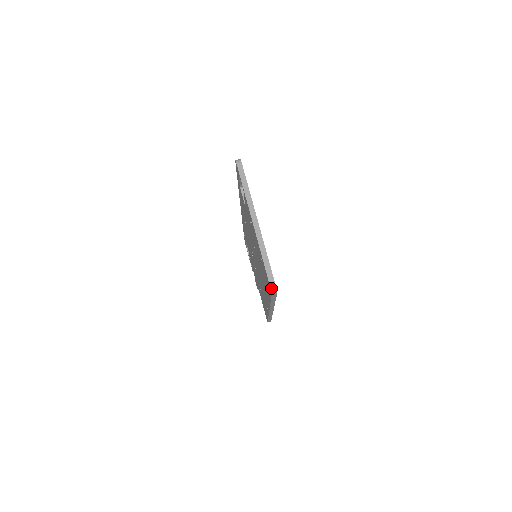
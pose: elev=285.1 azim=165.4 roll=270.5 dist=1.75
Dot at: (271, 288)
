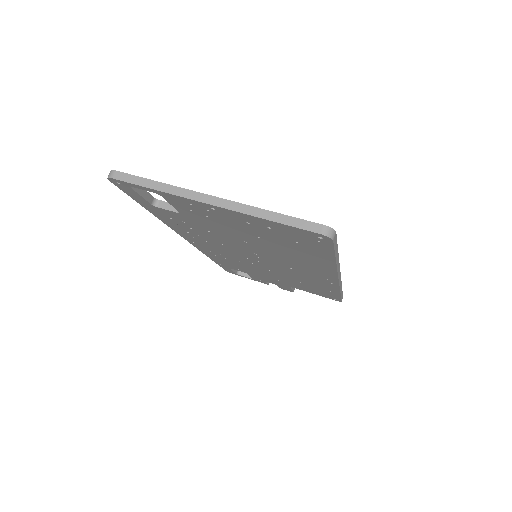
Dot at: (324, 234)
